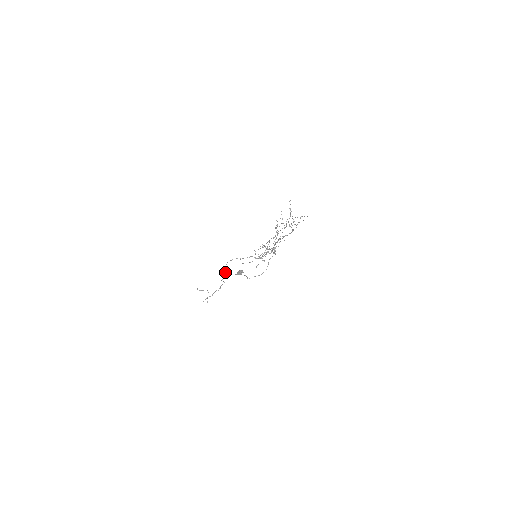
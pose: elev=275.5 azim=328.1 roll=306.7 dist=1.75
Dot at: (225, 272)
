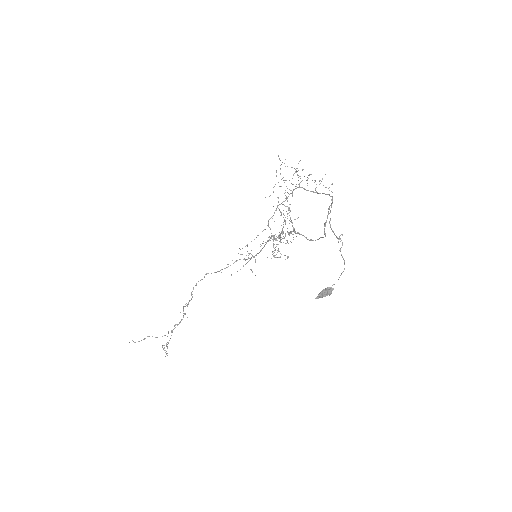
Dot at: (190, 300)
